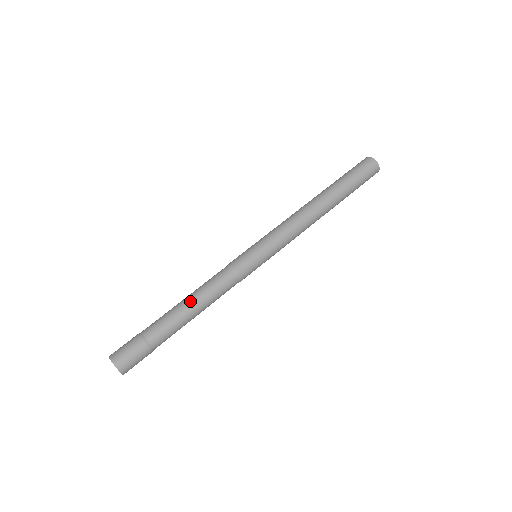
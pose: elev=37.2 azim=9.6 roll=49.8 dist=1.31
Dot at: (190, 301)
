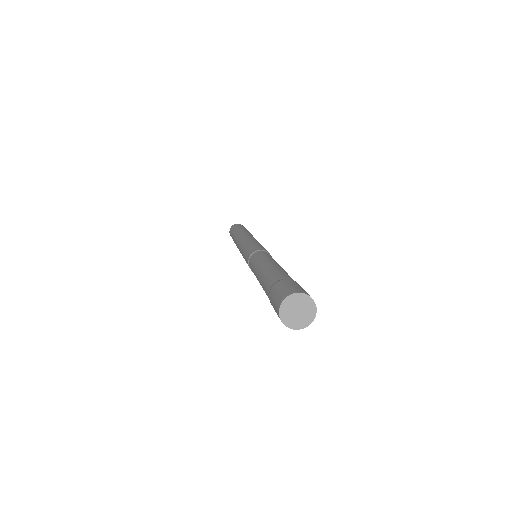
Dot at: occluded
